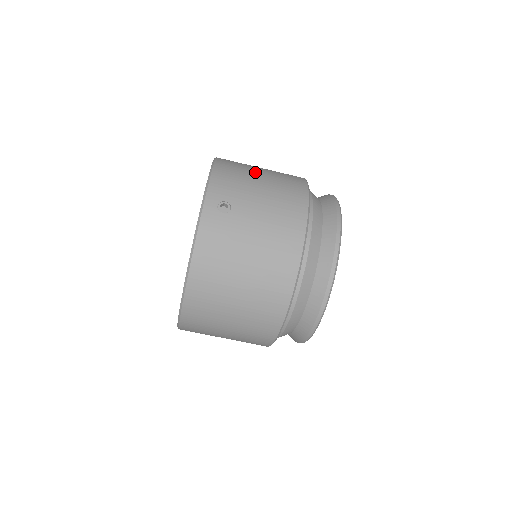
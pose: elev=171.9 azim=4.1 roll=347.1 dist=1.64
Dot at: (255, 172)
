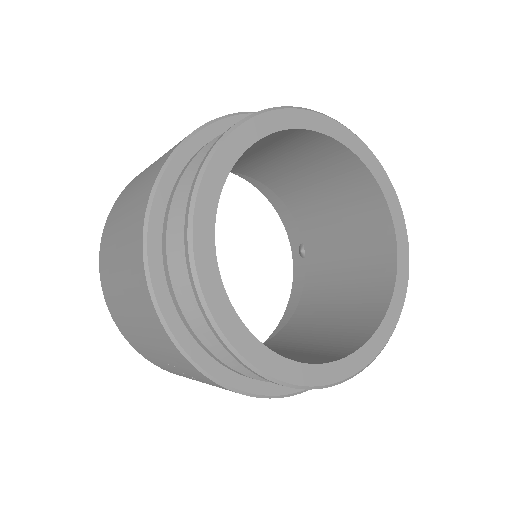
Dot at: occluded
